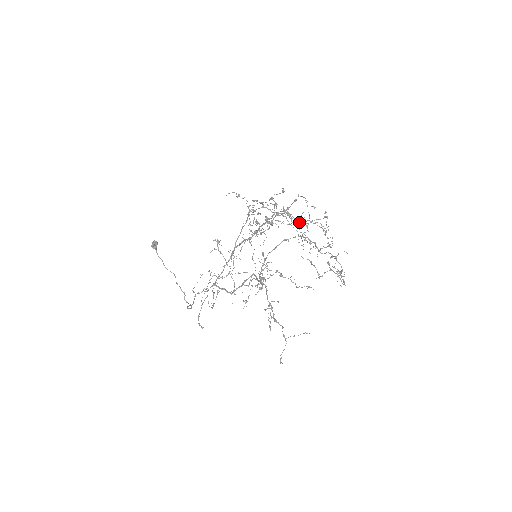
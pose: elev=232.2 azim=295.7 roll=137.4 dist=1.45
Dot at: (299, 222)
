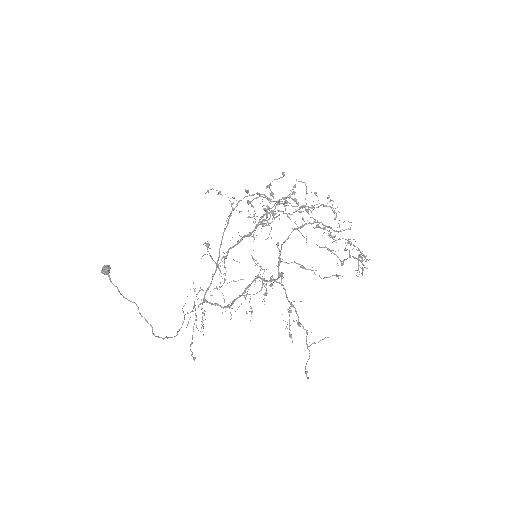
Dot at: occluded
